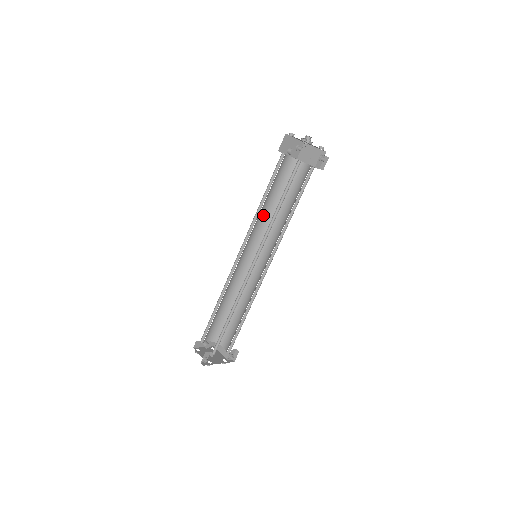
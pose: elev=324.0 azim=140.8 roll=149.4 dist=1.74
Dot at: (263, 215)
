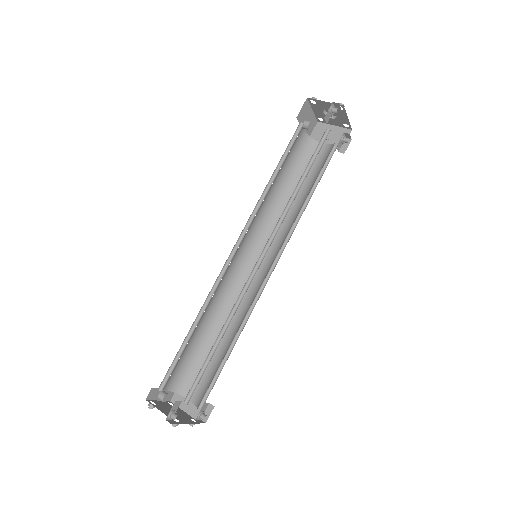
Dot at: (265, 203)
